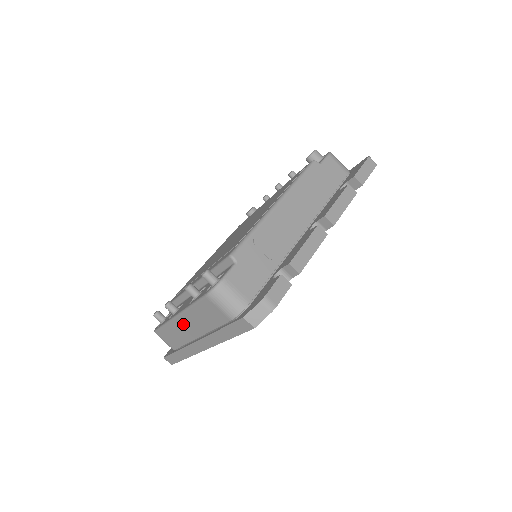
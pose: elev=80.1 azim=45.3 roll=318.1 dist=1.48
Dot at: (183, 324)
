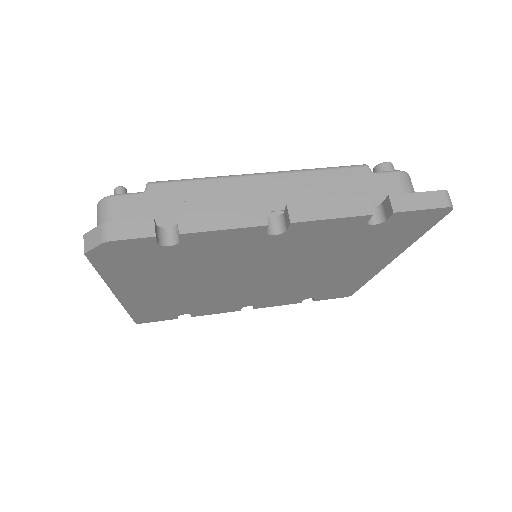
Dot at: occluded
